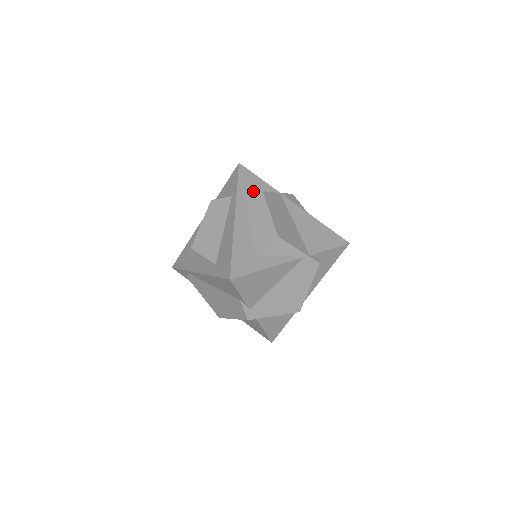
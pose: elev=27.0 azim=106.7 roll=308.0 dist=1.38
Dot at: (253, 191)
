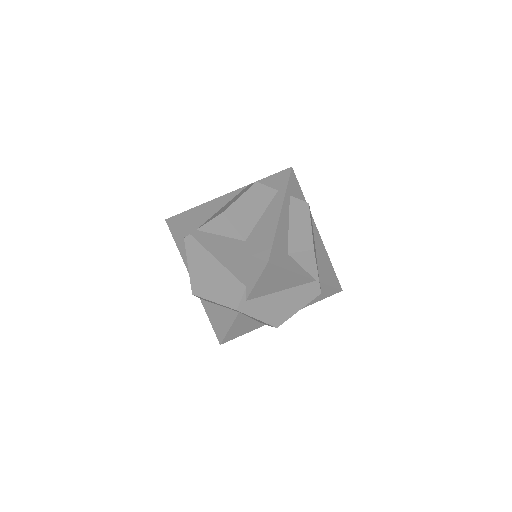
Dot at: occluded
